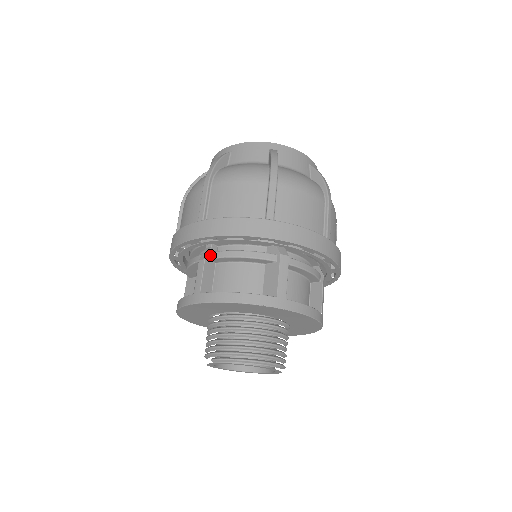
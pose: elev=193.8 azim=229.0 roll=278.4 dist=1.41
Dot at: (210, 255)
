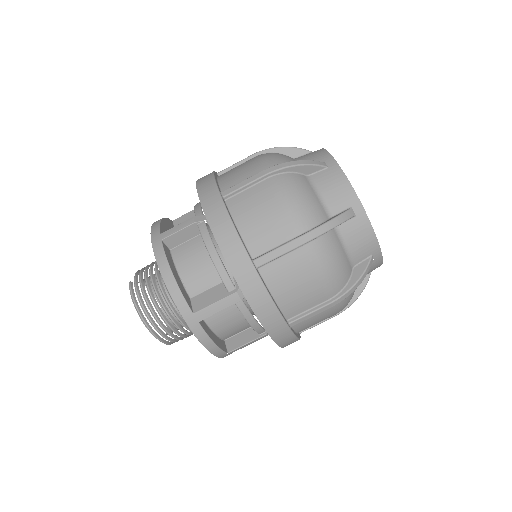
Dot at: (202, 225)
